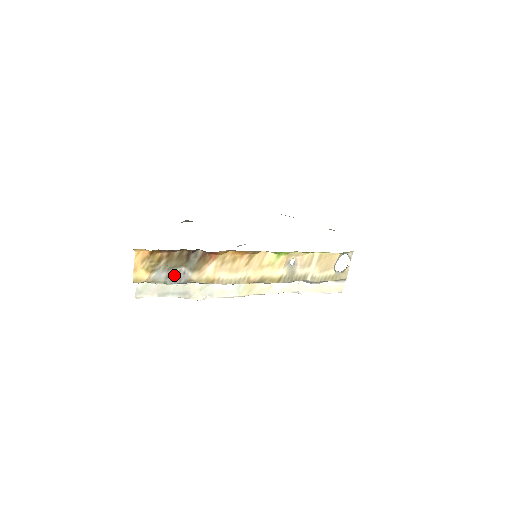
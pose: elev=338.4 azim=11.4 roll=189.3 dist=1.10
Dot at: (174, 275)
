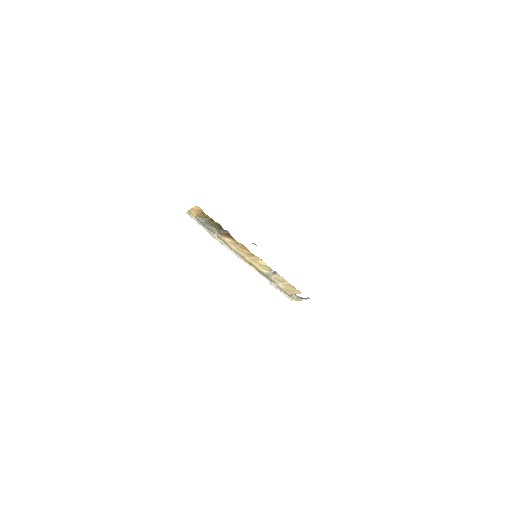
Dot at: (209, 226)
